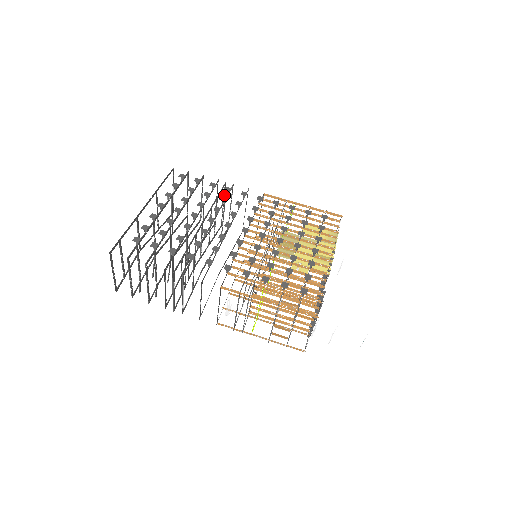
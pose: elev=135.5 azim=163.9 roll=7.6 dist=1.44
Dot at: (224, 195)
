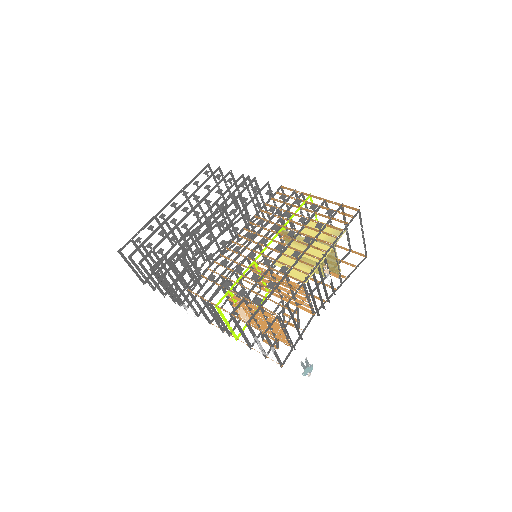
Dot at: occluded
